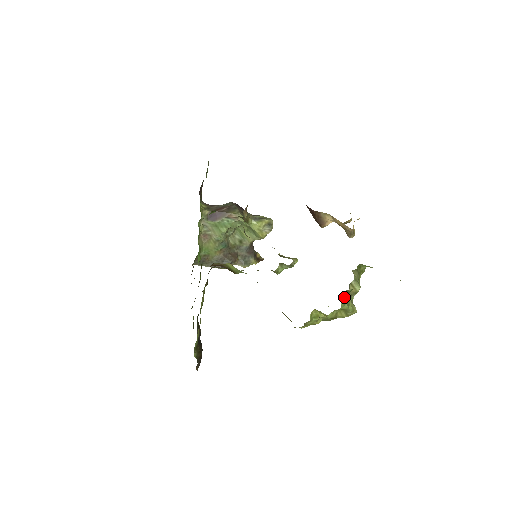
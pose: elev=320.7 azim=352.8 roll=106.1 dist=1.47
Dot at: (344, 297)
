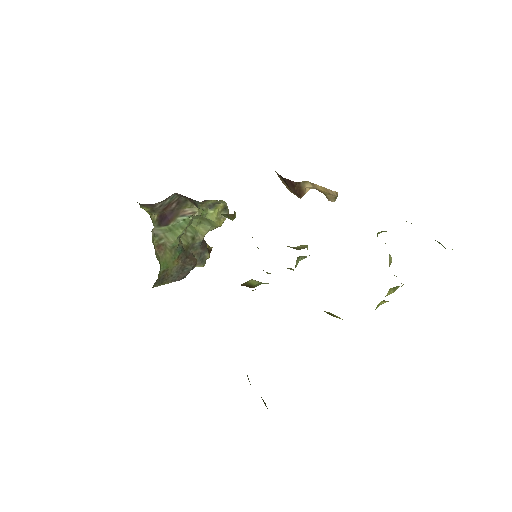
Dot at: occluded
